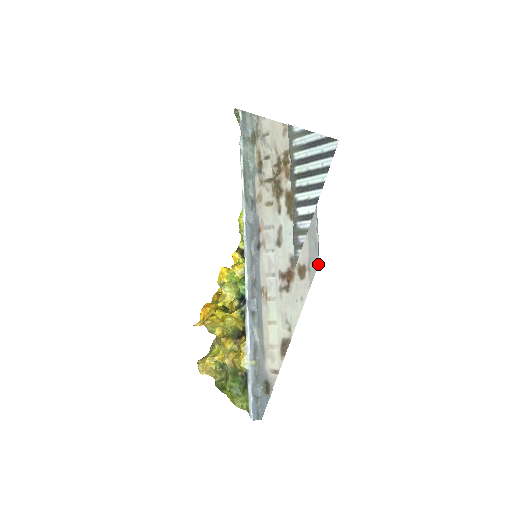
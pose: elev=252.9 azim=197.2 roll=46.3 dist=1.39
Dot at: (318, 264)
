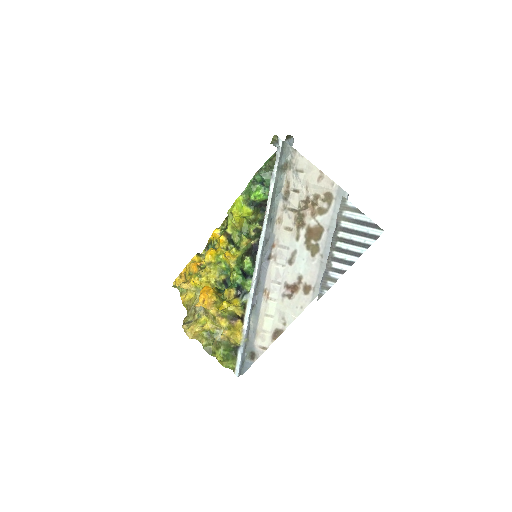
Dot at: occluded
